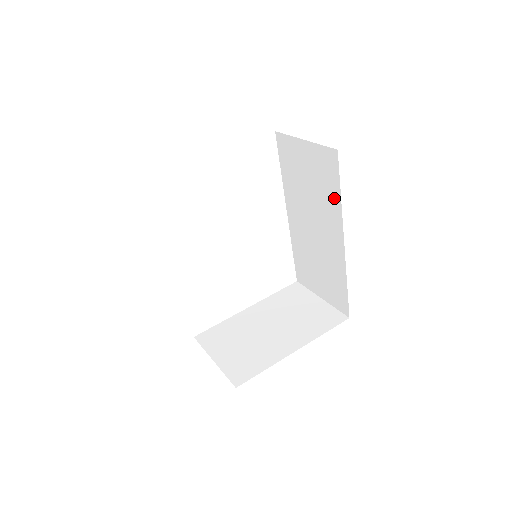
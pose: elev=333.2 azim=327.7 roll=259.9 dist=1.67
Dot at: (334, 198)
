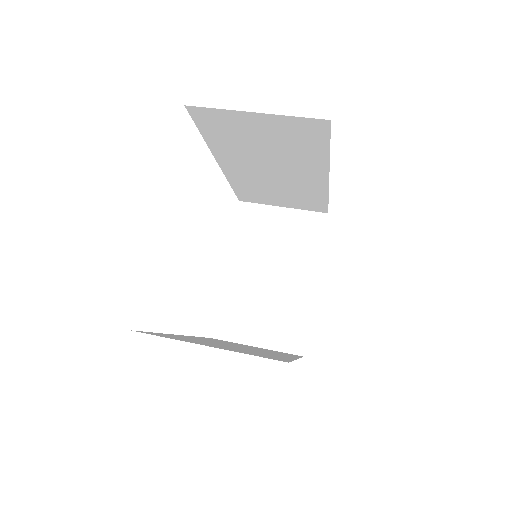
Dot at: (316, 153)
